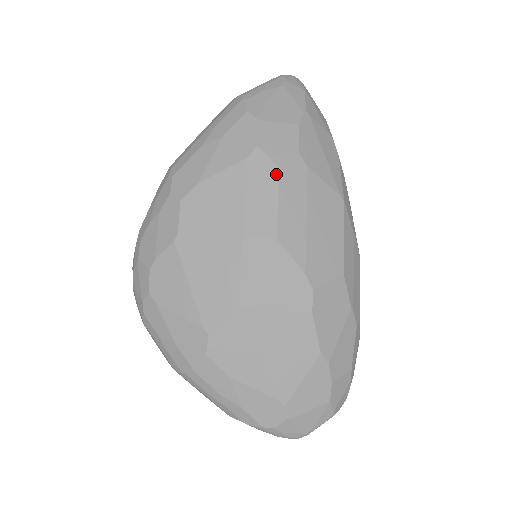
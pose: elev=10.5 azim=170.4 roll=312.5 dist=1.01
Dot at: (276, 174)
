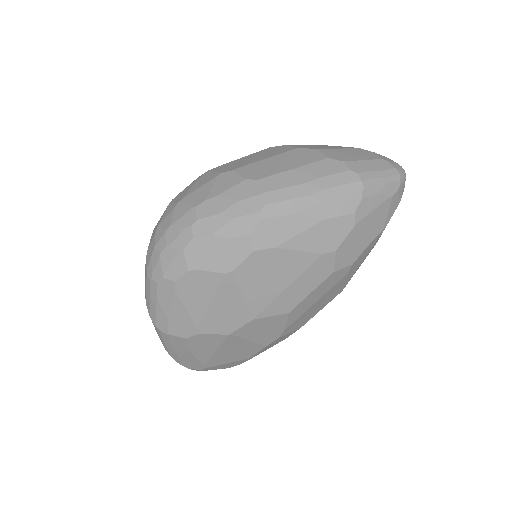
Dot at: (328, 275)
